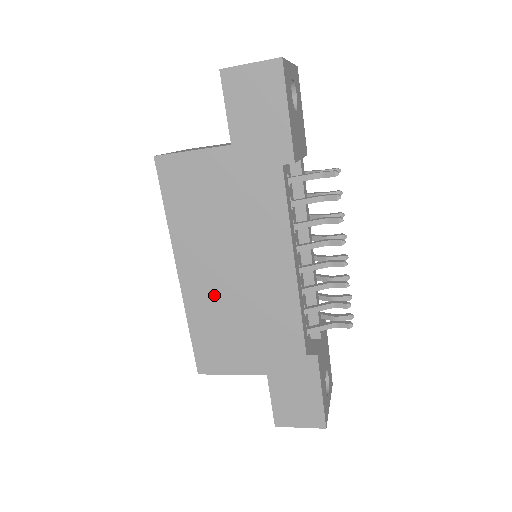
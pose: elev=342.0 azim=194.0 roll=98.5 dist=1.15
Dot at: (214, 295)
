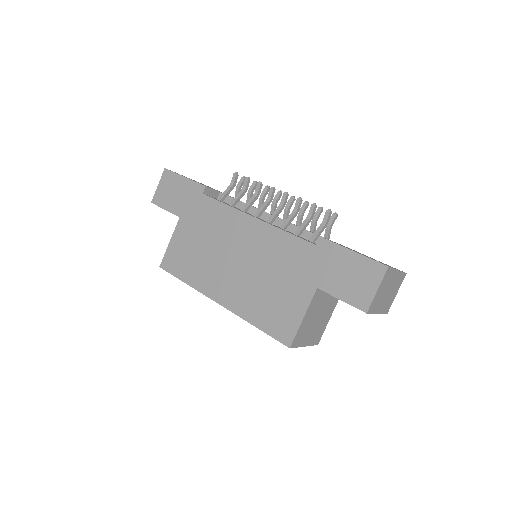
Dot at: (243, 287)
